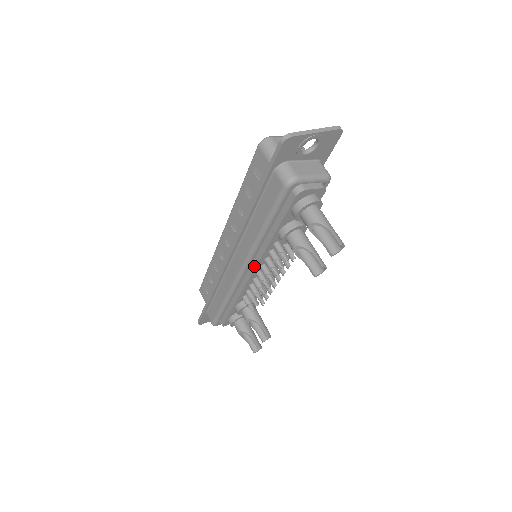
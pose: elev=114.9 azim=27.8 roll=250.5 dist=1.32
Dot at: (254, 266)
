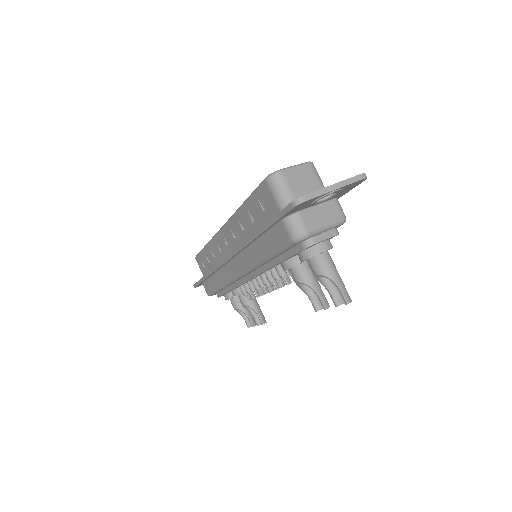
Dot at: (253, 275)
